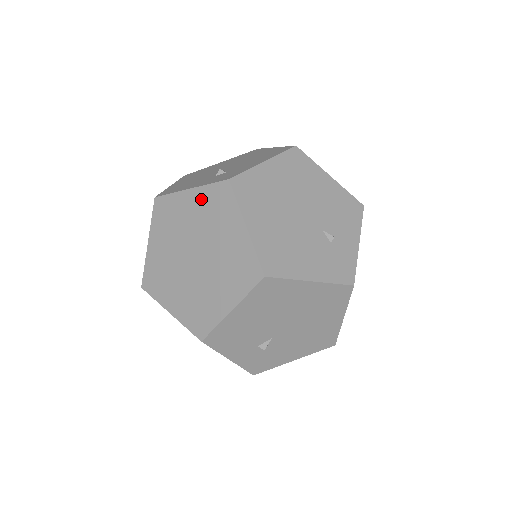
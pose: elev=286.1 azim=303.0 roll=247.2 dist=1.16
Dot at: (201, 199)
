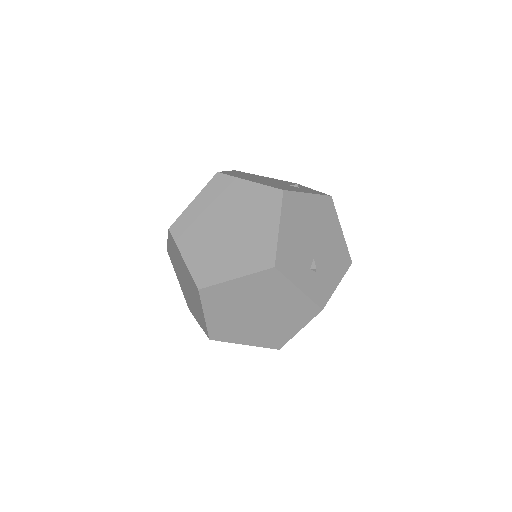
Dot at: (206, 197)
